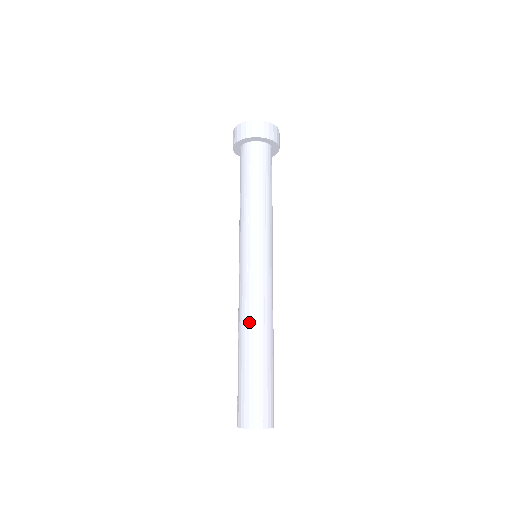
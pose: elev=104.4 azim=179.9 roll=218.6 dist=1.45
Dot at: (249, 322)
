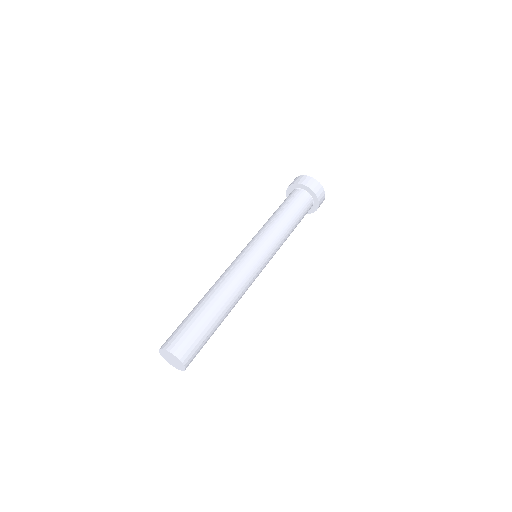
Dot at: occluded
